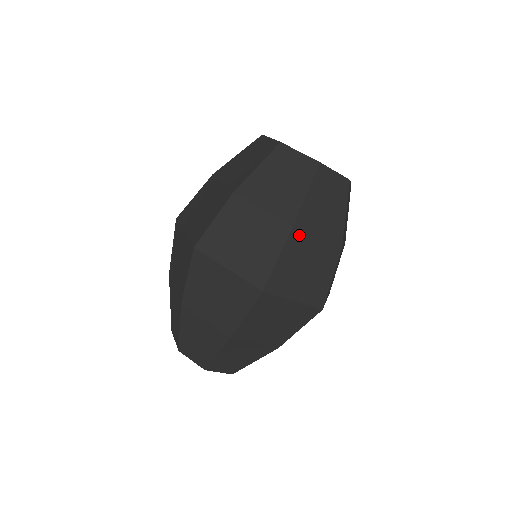
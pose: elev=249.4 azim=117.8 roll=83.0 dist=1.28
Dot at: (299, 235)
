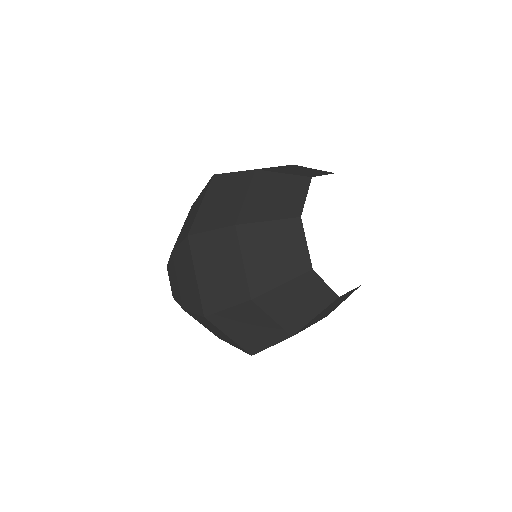
Dot at: occluded
